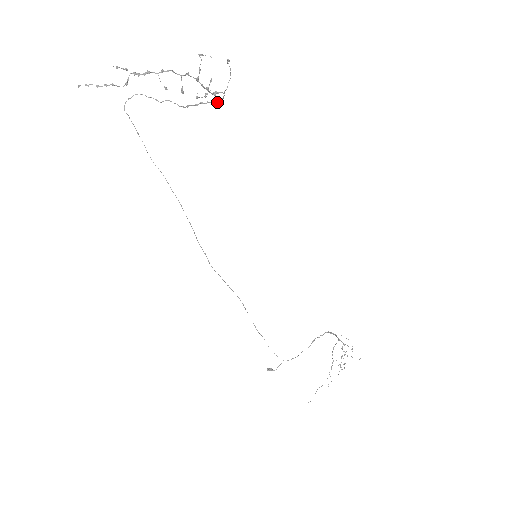
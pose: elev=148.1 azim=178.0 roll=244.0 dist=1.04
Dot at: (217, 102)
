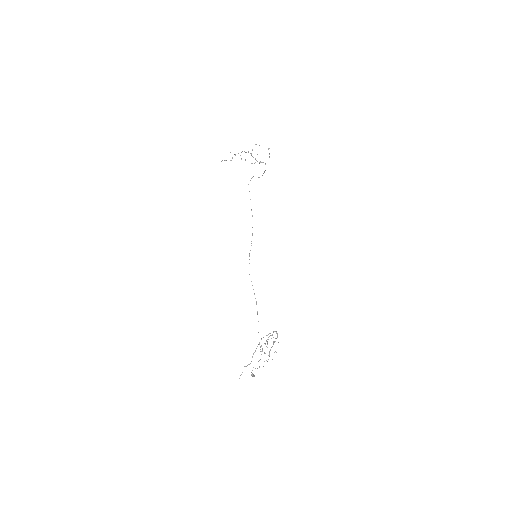
Dot at: (265, 170)
